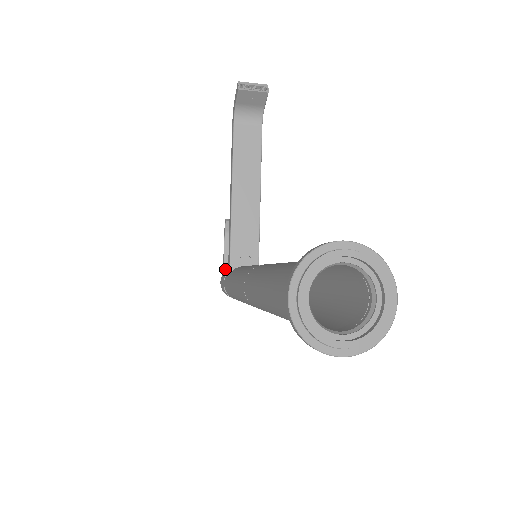
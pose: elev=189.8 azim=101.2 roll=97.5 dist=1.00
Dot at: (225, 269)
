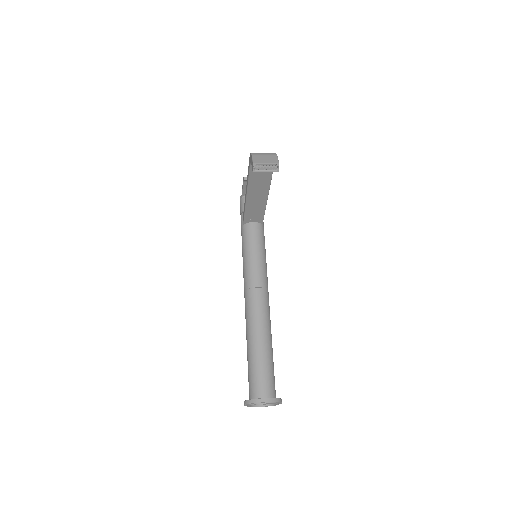
Dot at: (243, 195)
